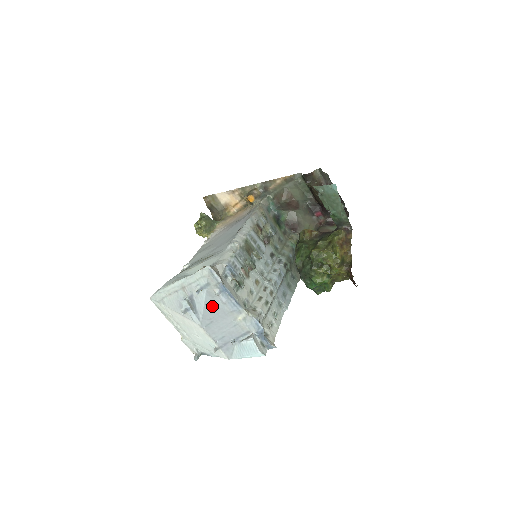
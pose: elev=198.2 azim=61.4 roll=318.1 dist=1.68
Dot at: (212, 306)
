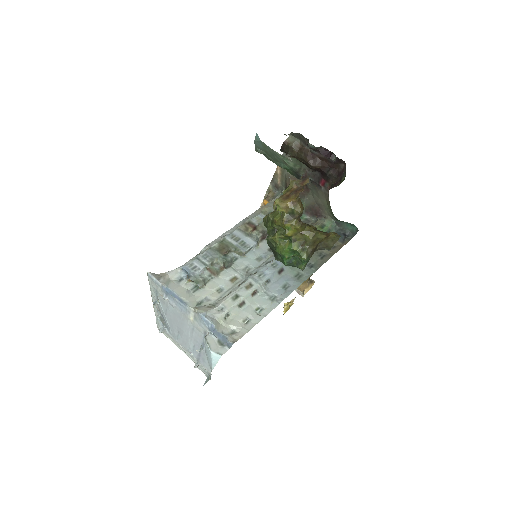
Dot at: (170, 314)
